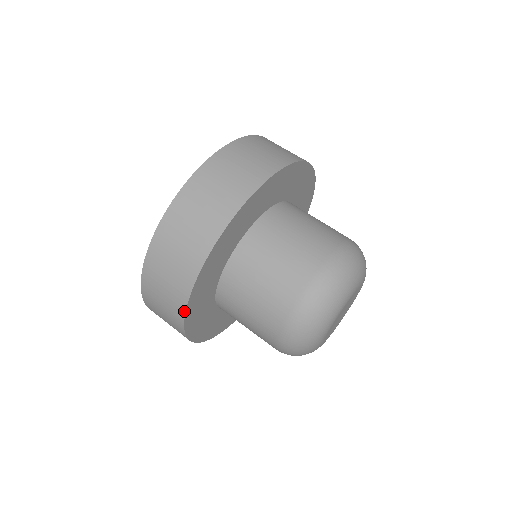
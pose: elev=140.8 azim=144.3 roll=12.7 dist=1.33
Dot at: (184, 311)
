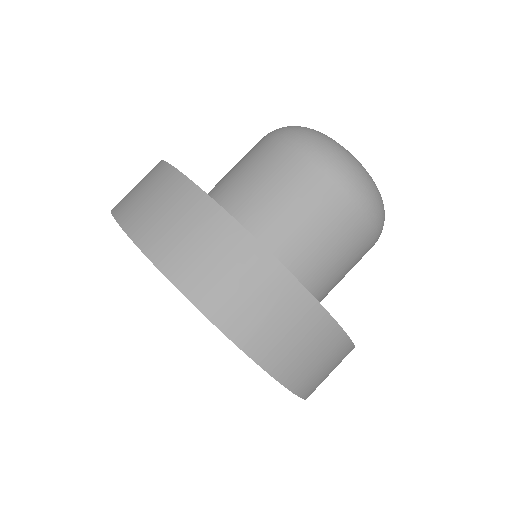
Dot at: (235, 223)
